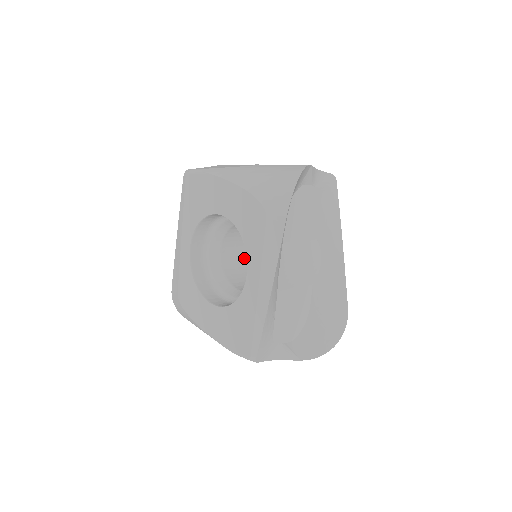
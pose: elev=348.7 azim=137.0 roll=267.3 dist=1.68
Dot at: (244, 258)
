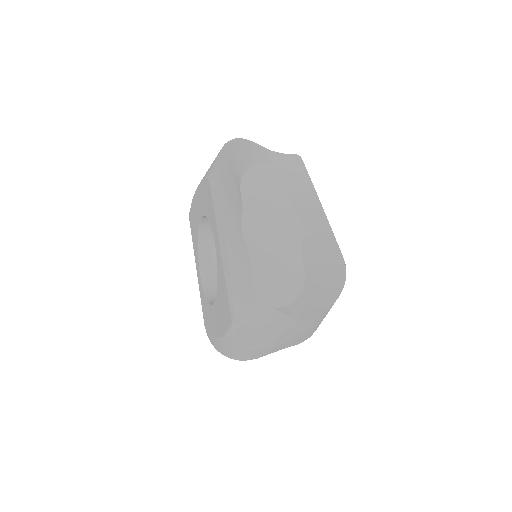
Dot at: occluded
